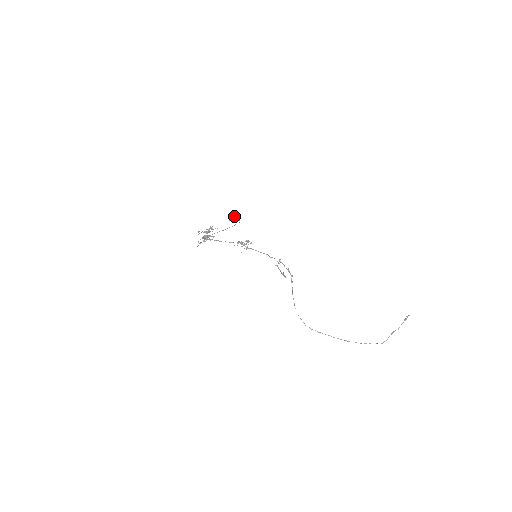
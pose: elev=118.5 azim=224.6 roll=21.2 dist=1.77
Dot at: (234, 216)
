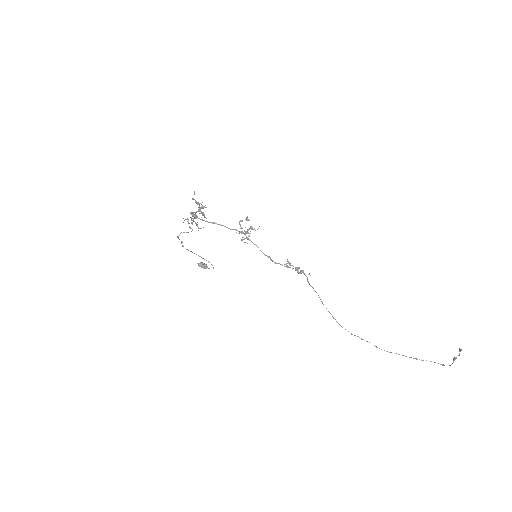
Dot at: (204, 263)
